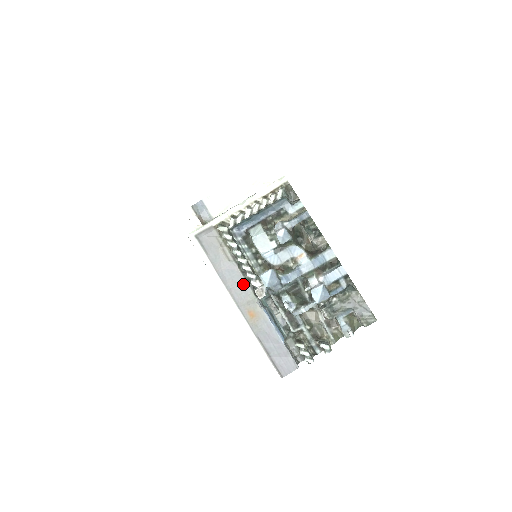
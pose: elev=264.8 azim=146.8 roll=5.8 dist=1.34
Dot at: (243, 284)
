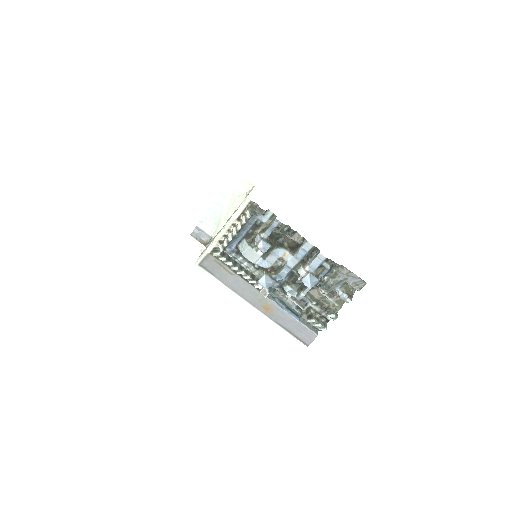
Dot at: (250, 288)
